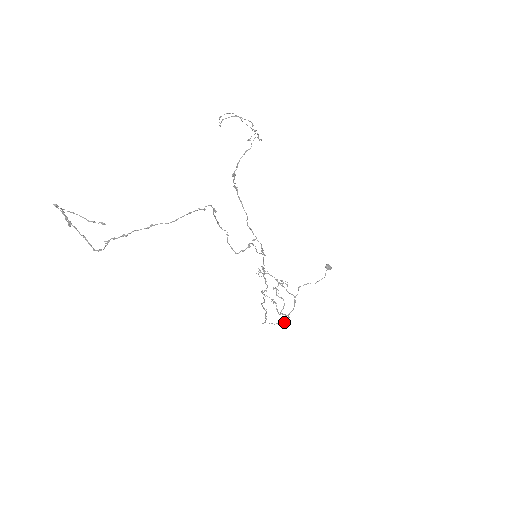
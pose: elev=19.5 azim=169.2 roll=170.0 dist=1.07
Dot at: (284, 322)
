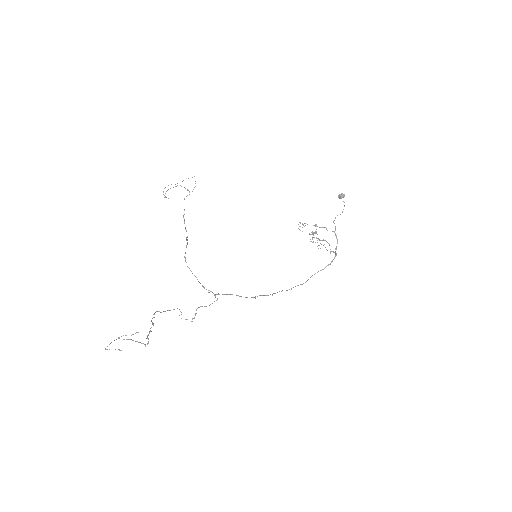
Dot at: (332, 261)
